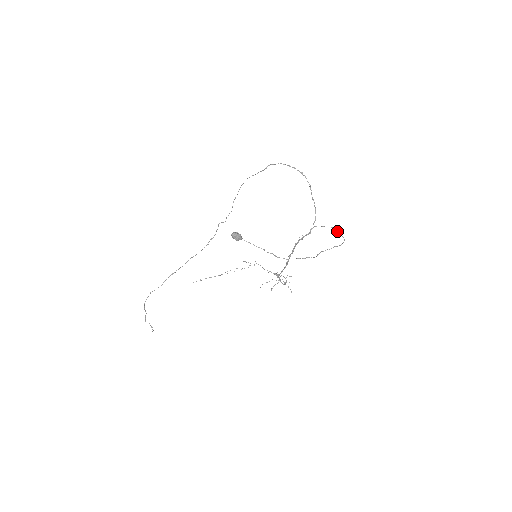
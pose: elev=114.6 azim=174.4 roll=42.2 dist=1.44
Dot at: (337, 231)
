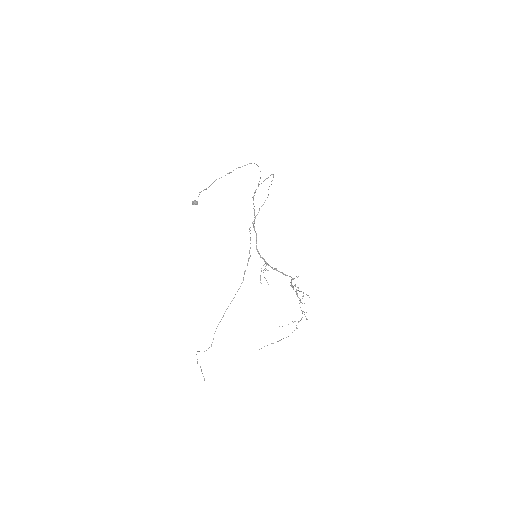
Dot at: occluded
